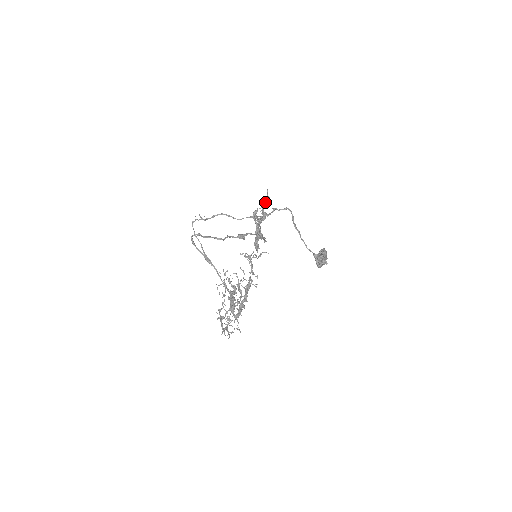
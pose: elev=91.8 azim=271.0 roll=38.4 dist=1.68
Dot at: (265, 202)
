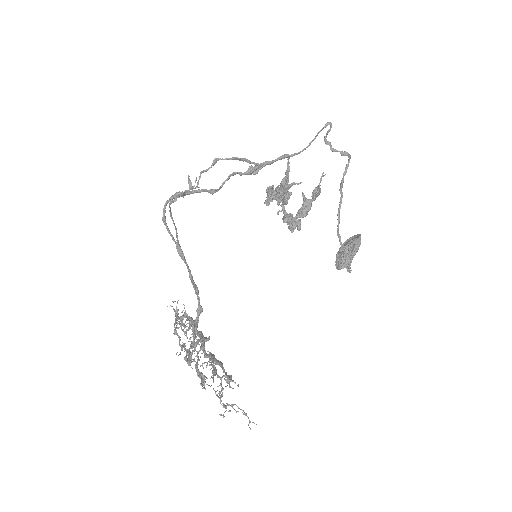
Dot at: (308, 206)
